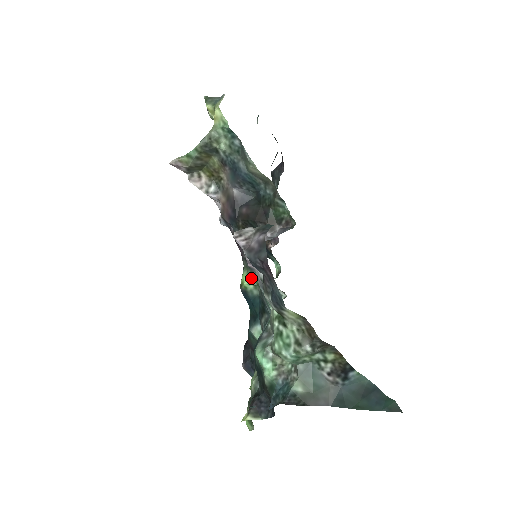
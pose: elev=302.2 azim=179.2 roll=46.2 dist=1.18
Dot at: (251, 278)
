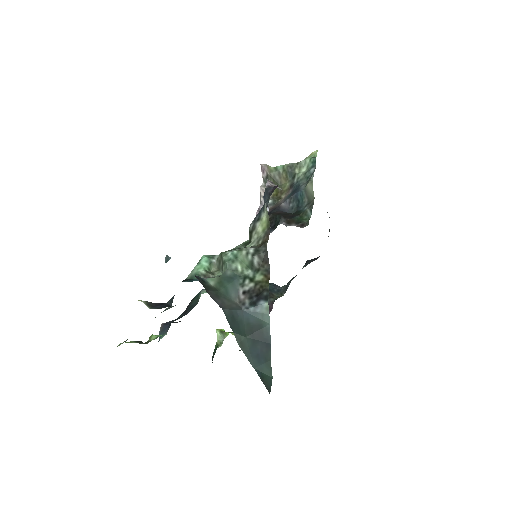
Dot at: occluded
